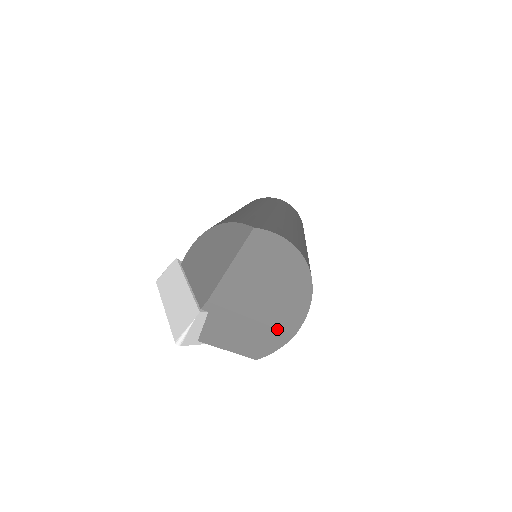
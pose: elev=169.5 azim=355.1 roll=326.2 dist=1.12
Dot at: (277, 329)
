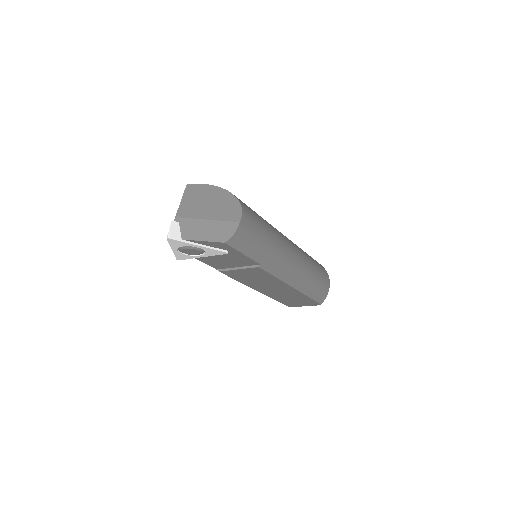
Dot at: (225, 221)
